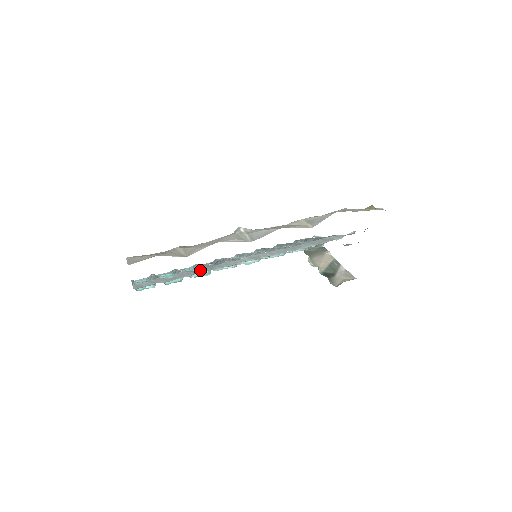
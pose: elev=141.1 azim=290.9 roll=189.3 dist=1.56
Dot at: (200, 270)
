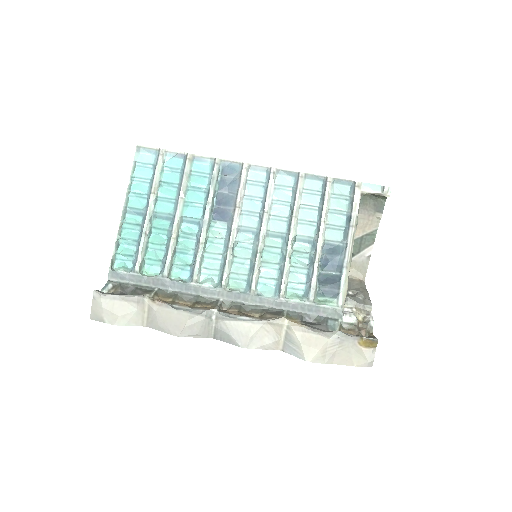
Dot at: (175, 286)
